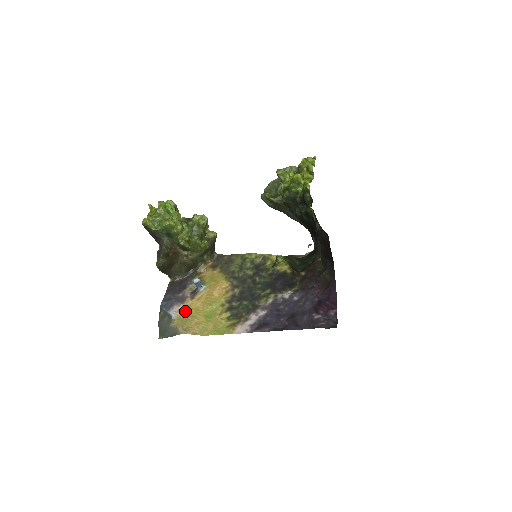
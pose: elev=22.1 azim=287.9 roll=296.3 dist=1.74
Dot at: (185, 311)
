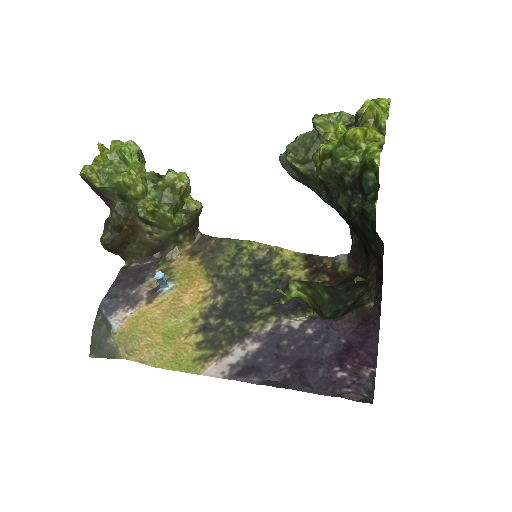
Dot at: (134, 321)
